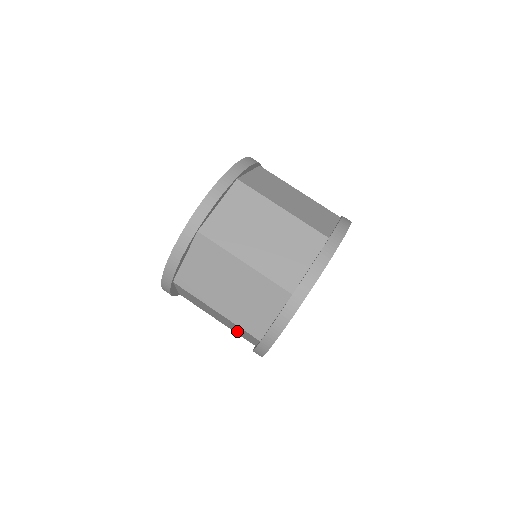
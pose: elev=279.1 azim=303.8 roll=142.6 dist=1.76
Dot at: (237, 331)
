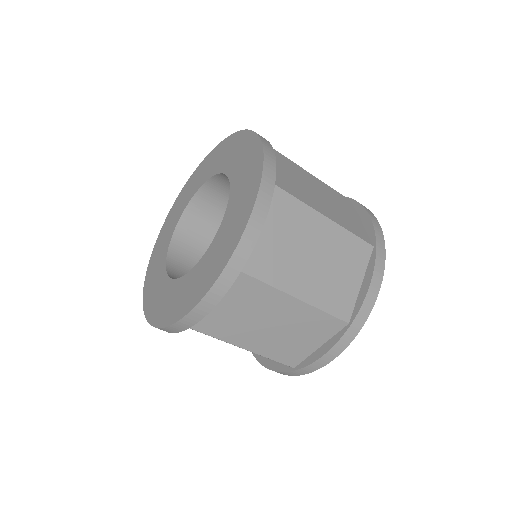
Dot at: occluded
